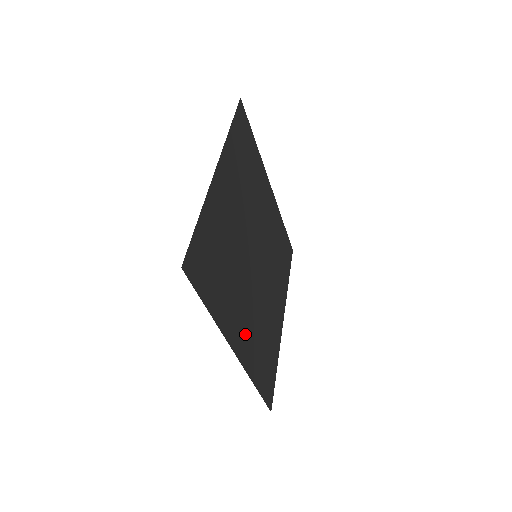
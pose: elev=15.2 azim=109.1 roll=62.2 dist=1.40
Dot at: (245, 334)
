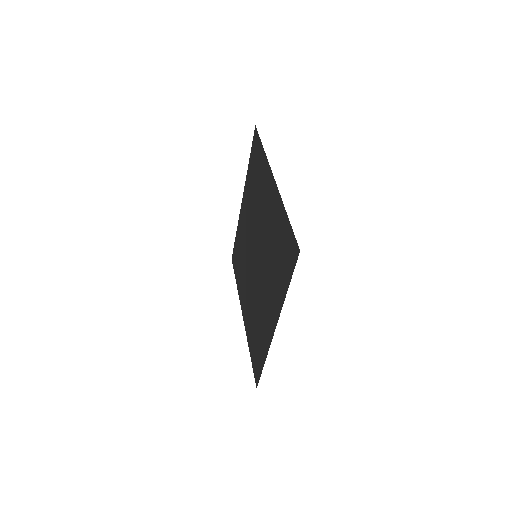
Dot at: (267, 317)
